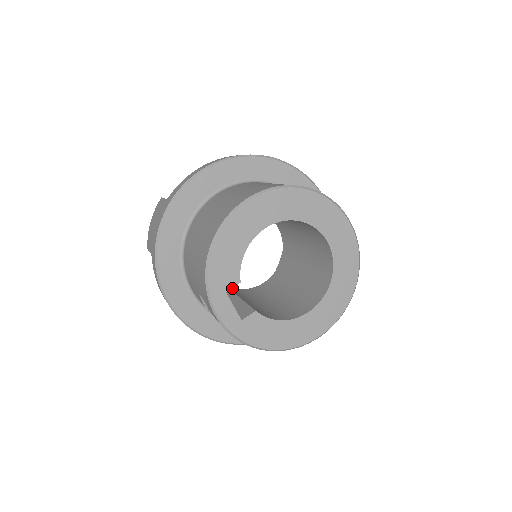
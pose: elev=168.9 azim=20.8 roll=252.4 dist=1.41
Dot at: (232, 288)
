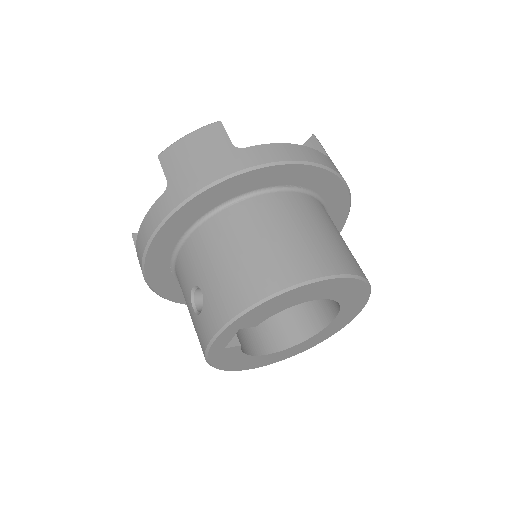
Dot at: occluded
